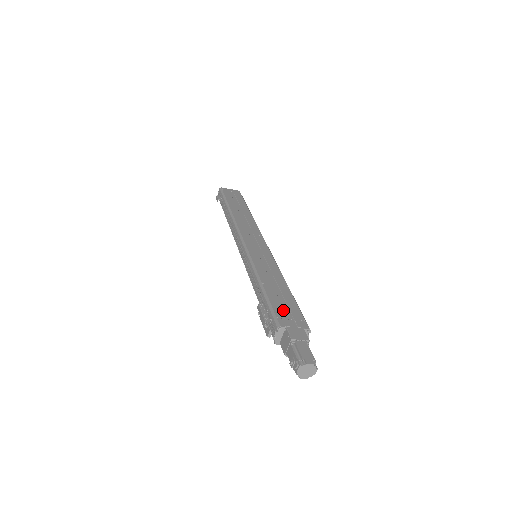
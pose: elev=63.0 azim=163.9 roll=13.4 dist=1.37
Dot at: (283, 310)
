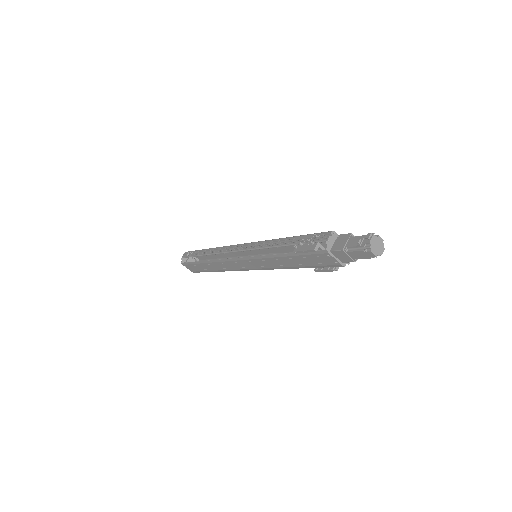
Dot at: occluded
